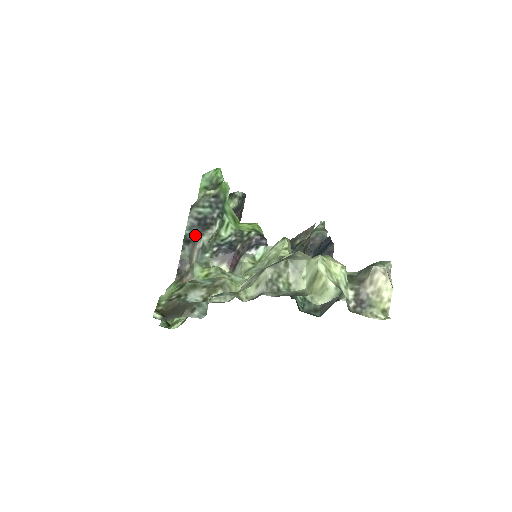
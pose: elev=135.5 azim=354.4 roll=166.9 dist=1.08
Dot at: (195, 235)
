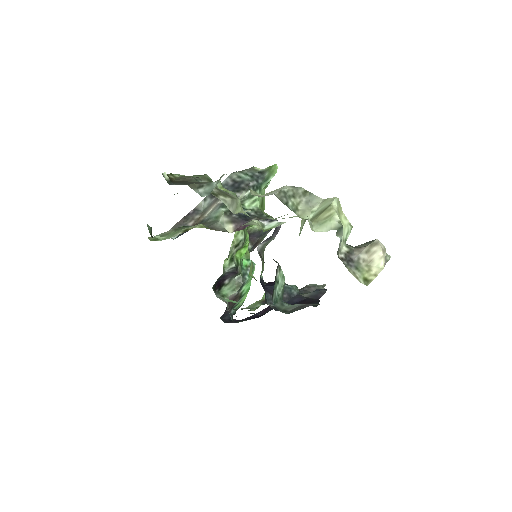
Dot at: occluded
